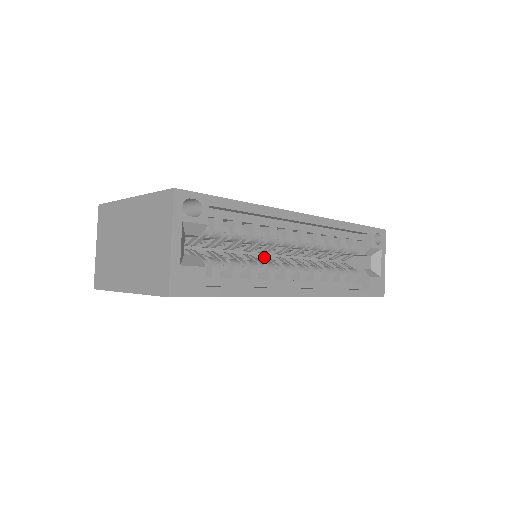
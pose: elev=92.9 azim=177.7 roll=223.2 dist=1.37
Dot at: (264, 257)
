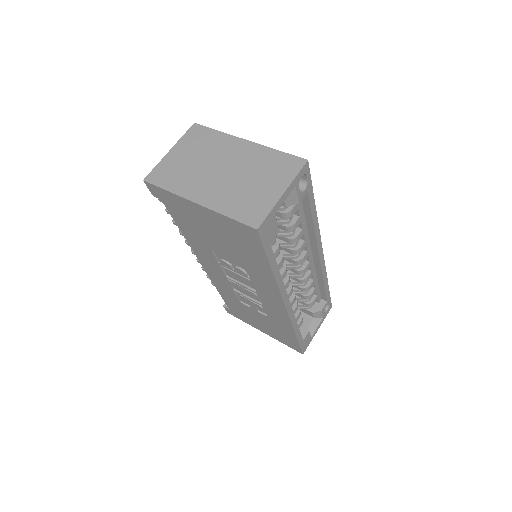
Dot at: occluded
